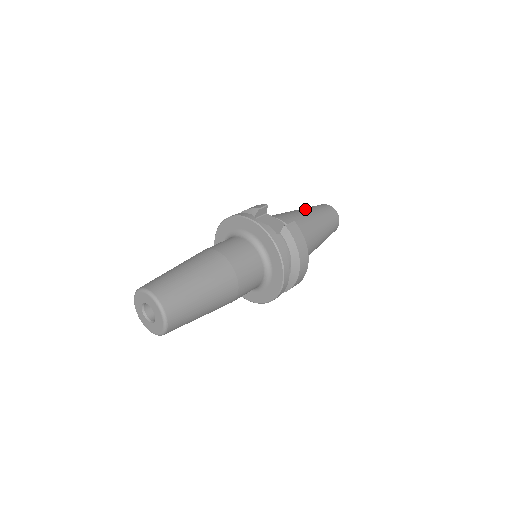
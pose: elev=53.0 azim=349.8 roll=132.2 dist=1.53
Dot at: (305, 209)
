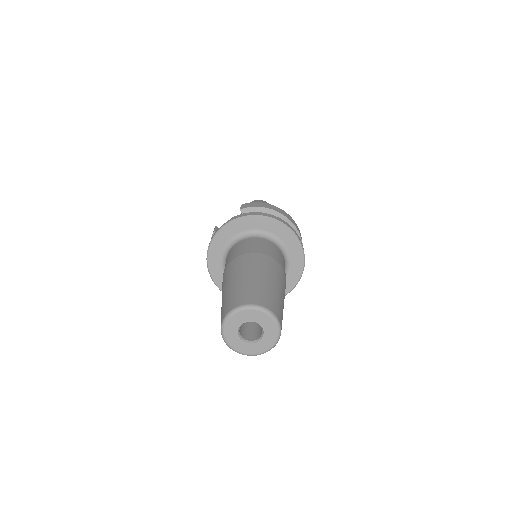
Dot at: occluded
